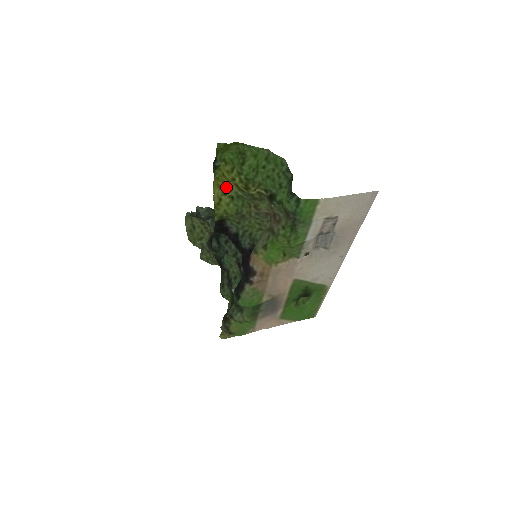
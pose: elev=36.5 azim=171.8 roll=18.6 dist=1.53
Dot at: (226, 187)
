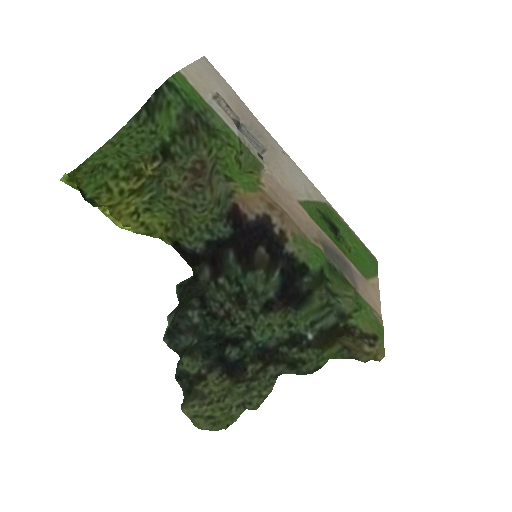
Dot at: (130, 215)
